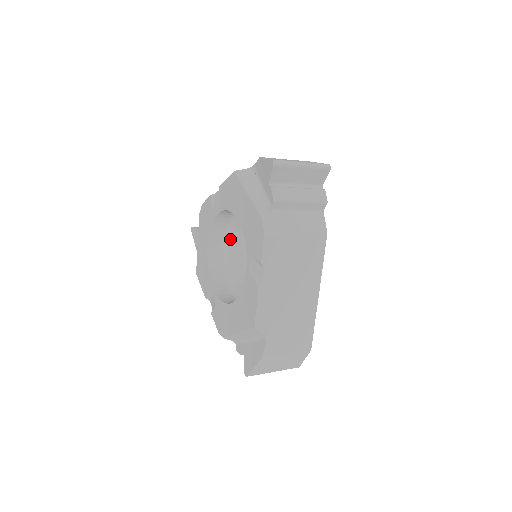
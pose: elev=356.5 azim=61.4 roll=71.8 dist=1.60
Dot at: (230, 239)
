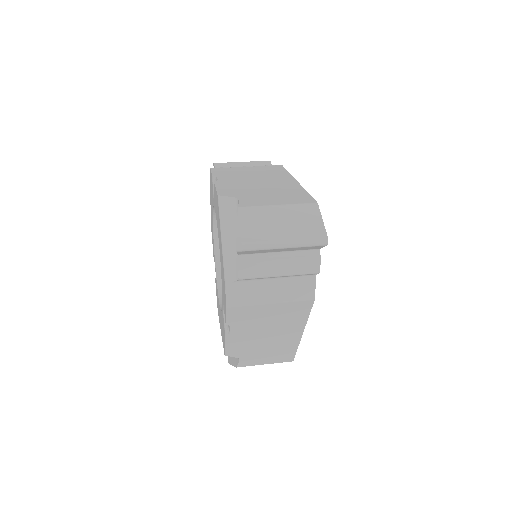
Dot at: occluded
